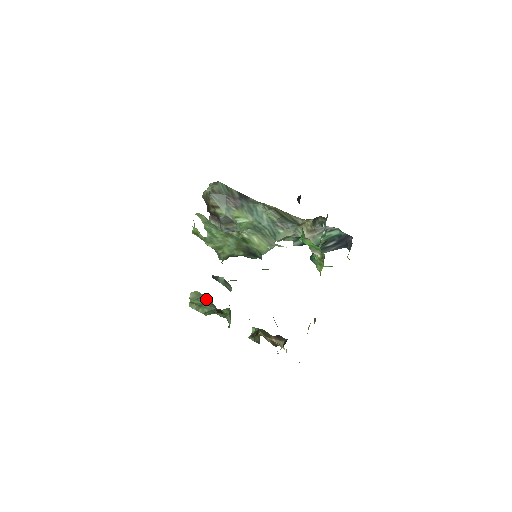
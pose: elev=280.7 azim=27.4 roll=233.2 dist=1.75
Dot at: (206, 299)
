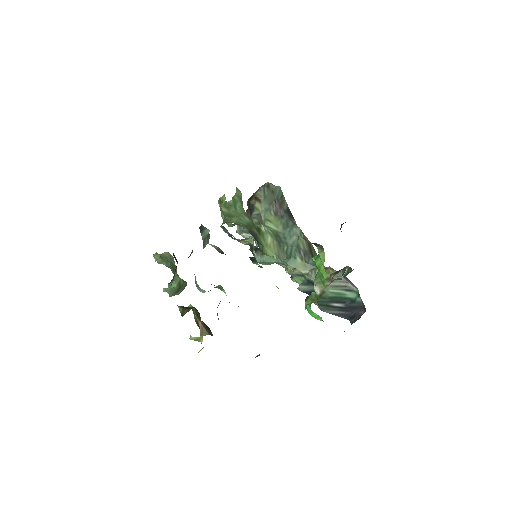
Dot at: occluded
